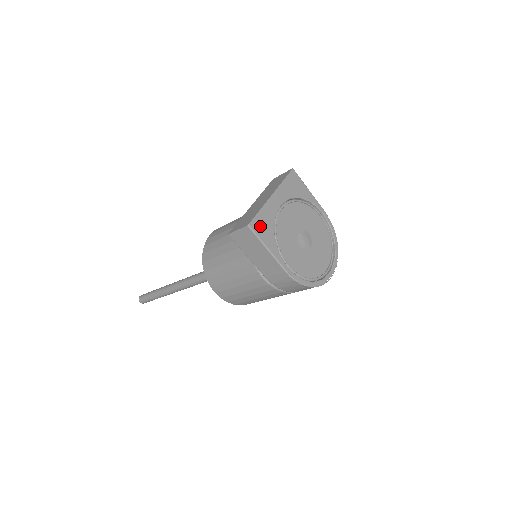
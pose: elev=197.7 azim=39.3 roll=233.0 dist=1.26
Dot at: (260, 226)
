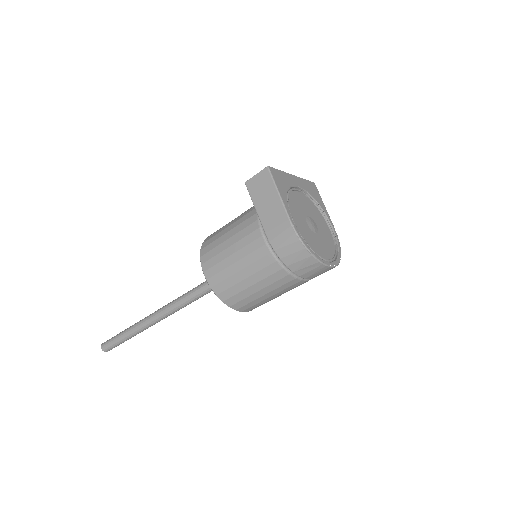
Dot at: (277, 176)
